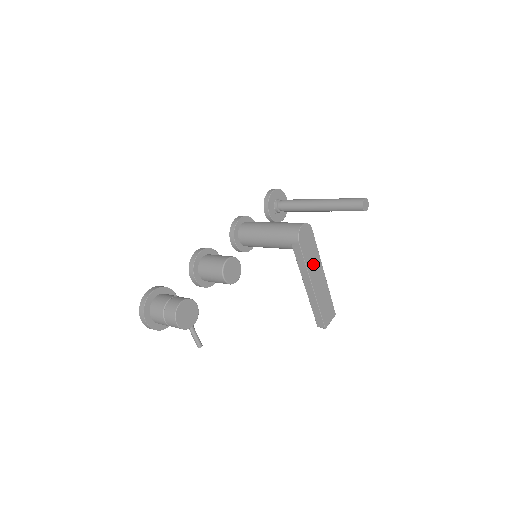
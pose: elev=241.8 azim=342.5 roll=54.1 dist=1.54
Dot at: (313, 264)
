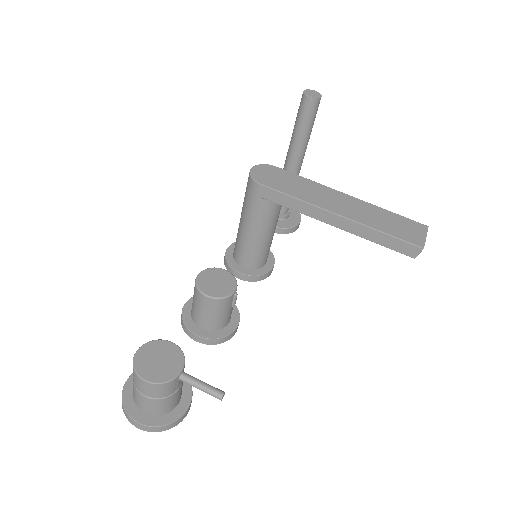
Dot at: (312, 194)
